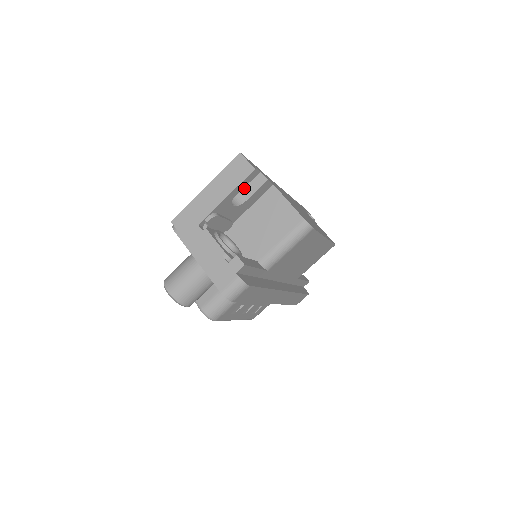
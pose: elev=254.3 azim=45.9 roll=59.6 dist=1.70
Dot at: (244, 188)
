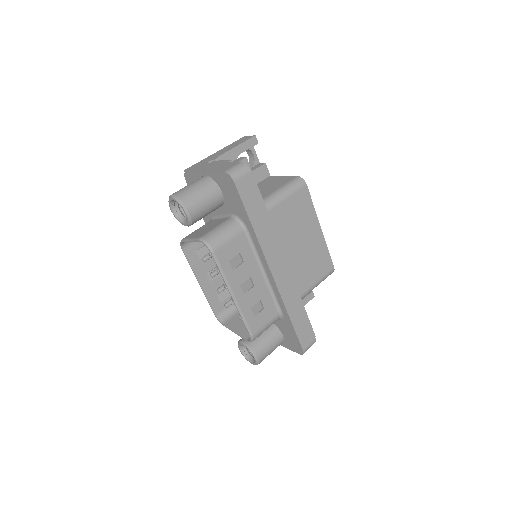
Dot at: occluded
